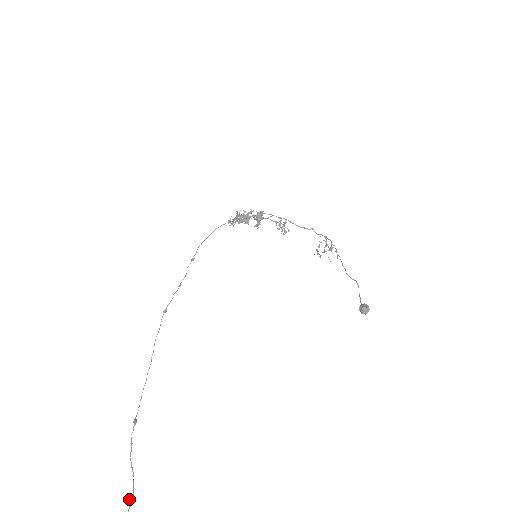
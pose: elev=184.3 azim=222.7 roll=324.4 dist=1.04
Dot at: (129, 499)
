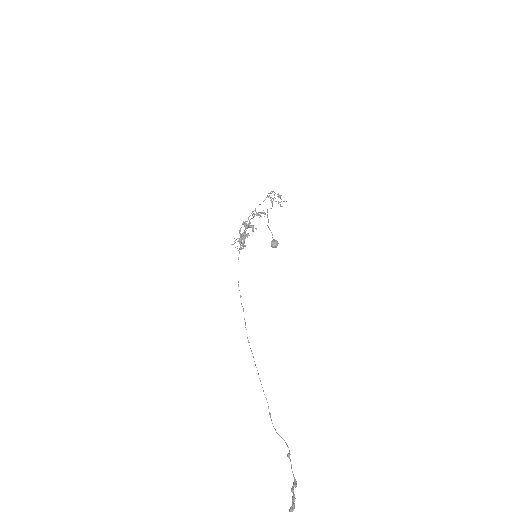
Dot at: (287, 454)
